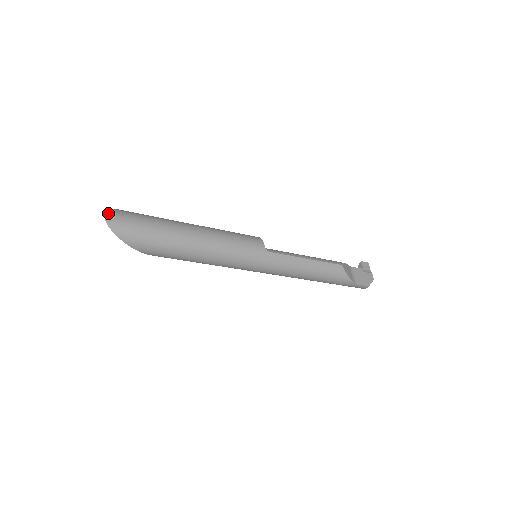
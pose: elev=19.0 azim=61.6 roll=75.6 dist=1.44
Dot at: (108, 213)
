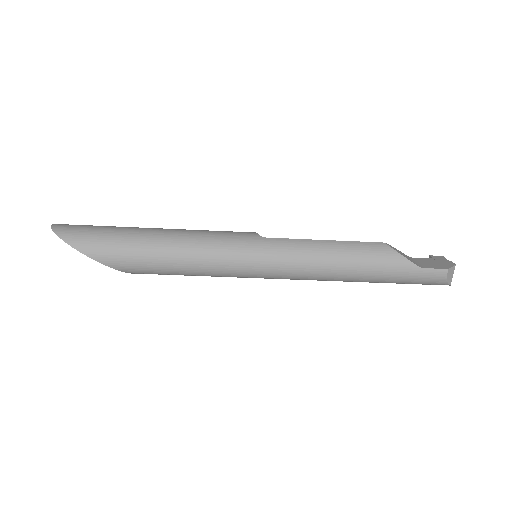
Dot at: (57, 224)
